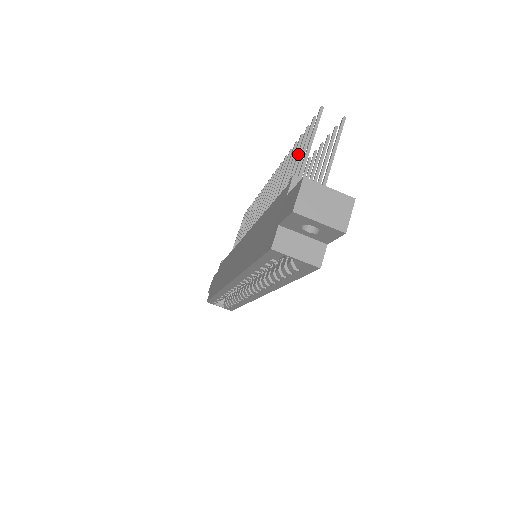
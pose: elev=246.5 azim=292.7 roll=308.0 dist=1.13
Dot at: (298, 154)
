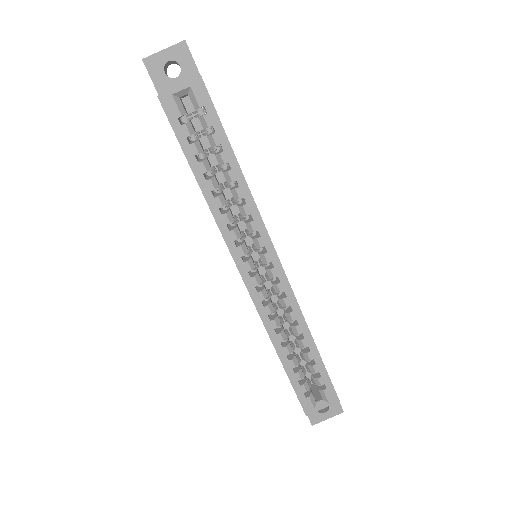
Dot at: occluded
